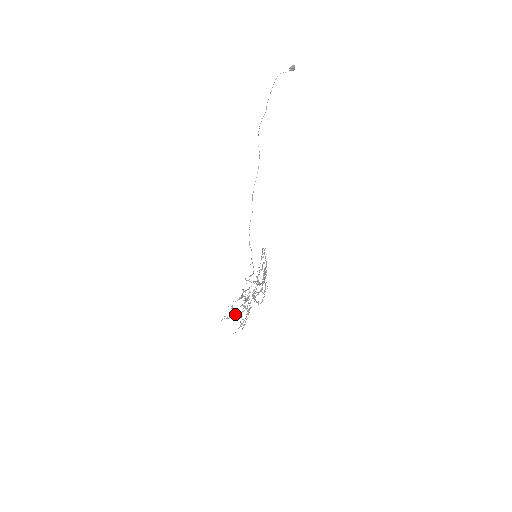
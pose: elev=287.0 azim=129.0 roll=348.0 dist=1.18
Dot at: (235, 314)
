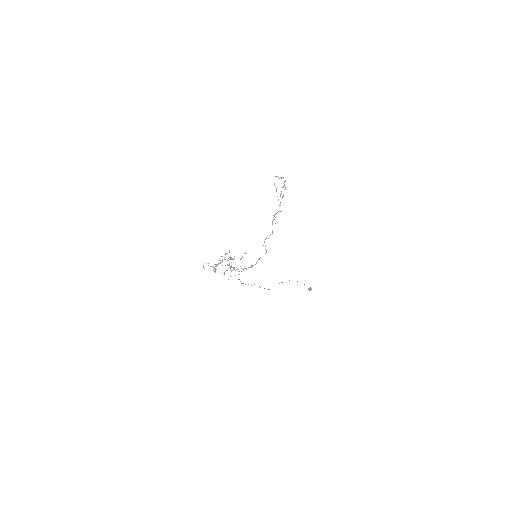
Dot at: occluded
